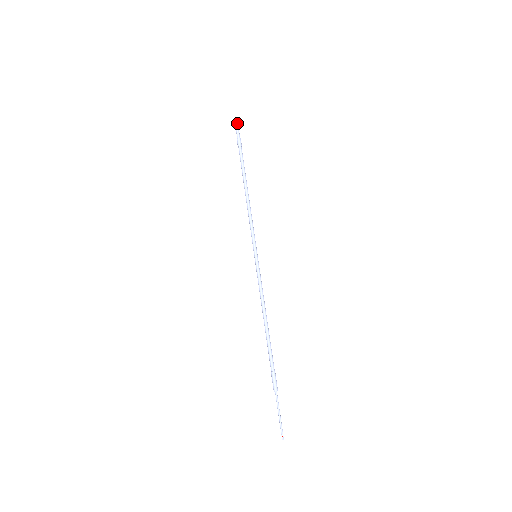
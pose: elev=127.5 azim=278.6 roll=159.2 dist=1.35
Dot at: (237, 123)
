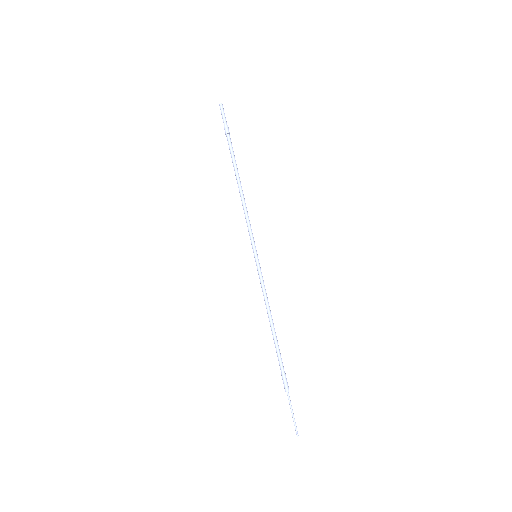
Dot at: occluded
